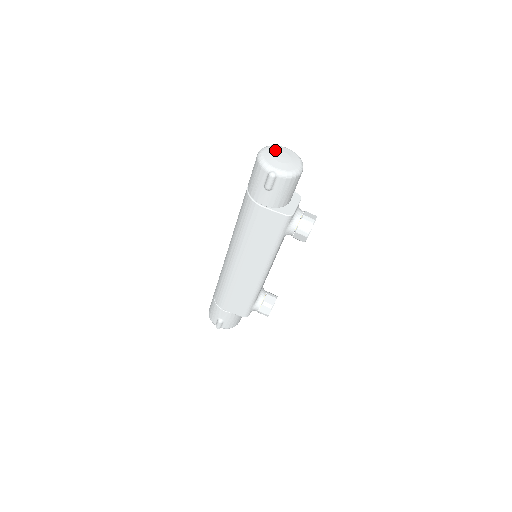
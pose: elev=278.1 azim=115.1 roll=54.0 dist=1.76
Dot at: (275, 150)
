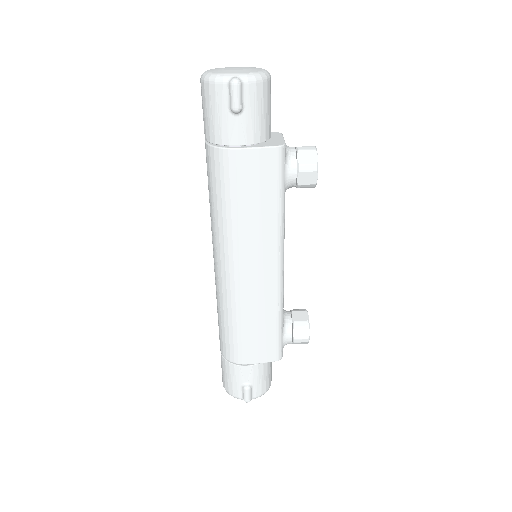
Dot at: (221, 68)
